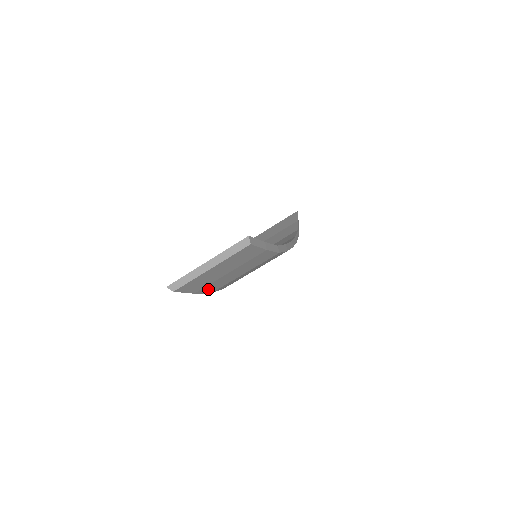
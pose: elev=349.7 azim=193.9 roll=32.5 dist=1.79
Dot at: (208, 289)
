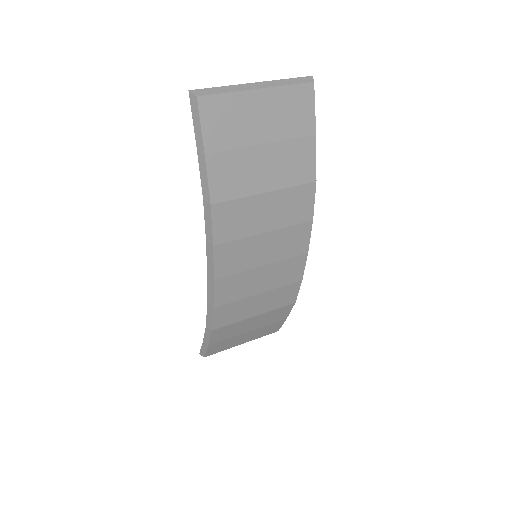
Dot at: (219, 174)
